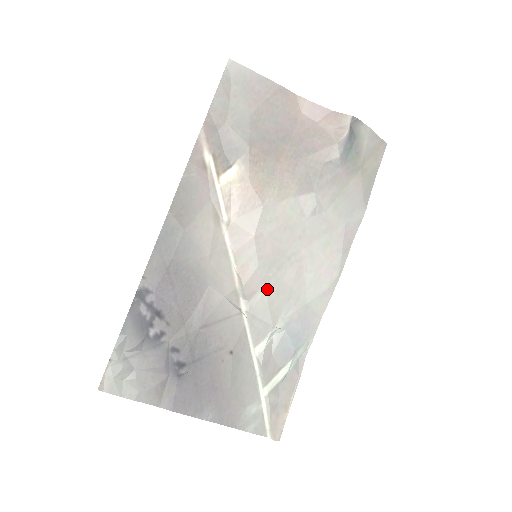
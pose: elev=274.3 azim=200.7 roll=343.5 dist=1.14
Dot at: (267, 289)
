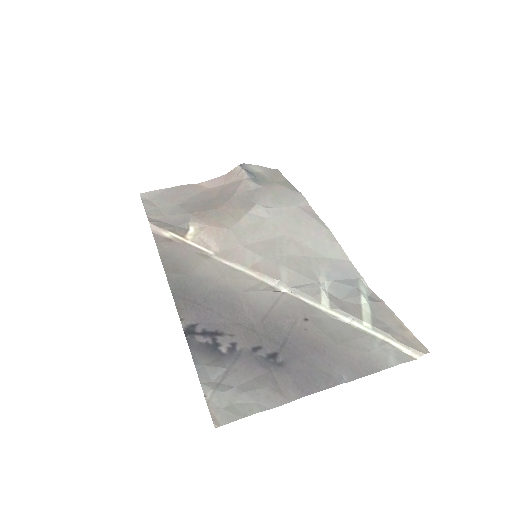
Dot at: (286, 266)
